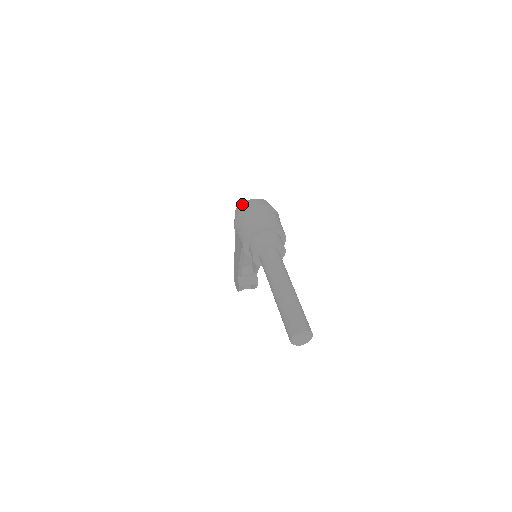
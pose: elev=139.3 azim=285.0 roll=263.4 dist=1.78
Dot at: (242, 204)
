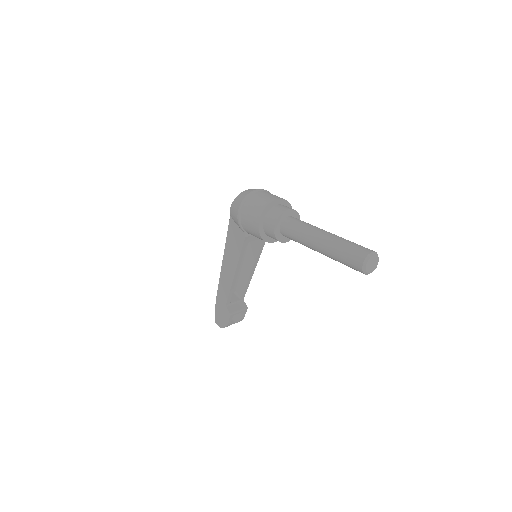
Dot at: (239, 195)
